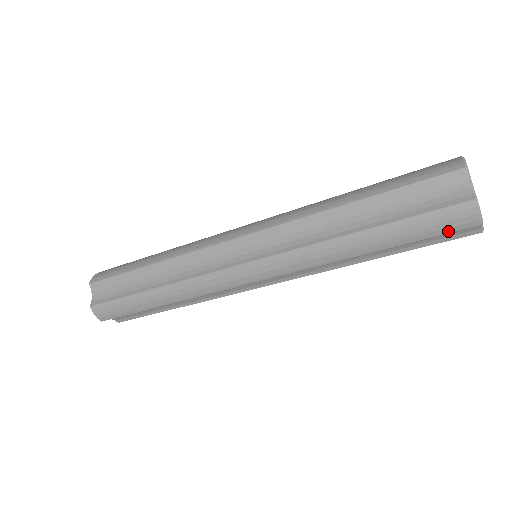
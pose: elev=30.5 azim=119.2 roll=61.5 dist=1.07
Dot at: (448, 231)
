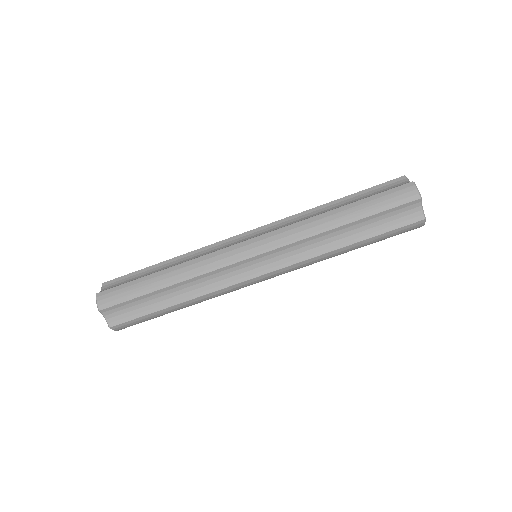
Dot at: (399, 204)
